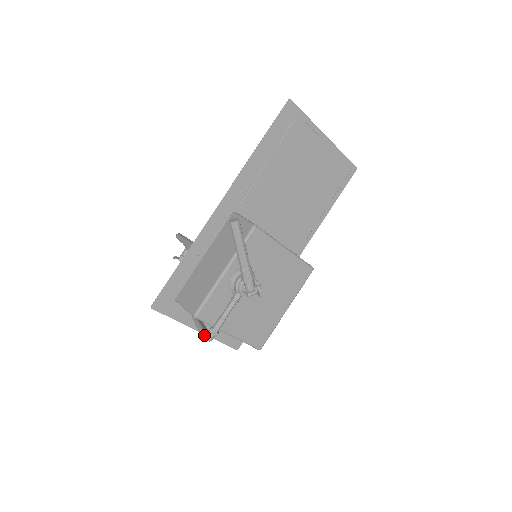
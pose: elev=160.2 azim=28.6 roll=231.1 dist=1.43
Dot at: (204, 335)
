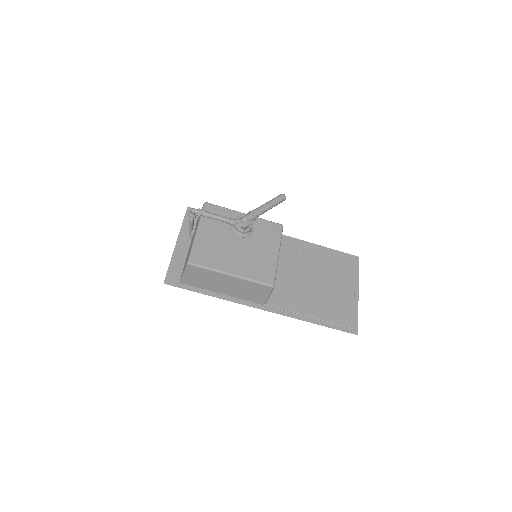
Dot at: occluded
